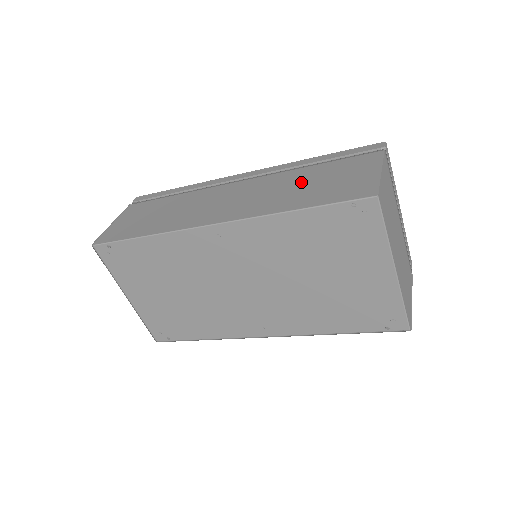
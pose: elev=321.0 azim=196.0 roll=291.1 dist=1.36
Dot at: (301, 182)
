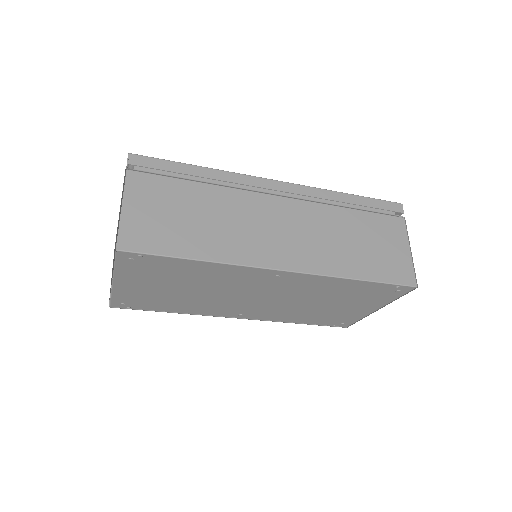
Dot at: (349, 234)
